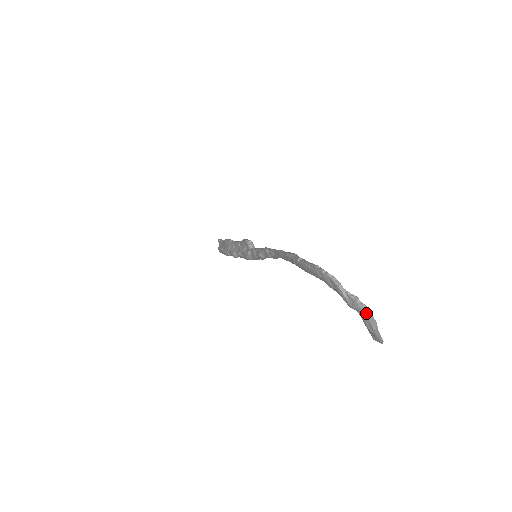
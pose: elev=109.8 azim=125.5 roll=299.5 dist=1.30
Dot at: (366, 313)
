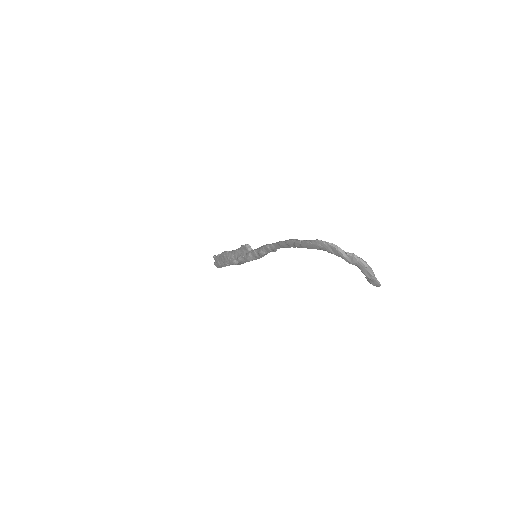
Dot at: (363, 264)
